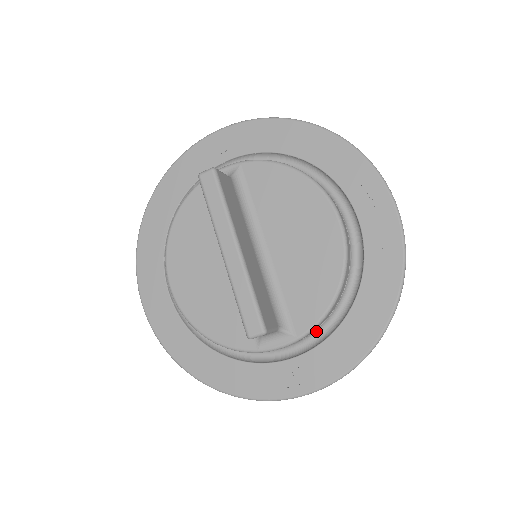
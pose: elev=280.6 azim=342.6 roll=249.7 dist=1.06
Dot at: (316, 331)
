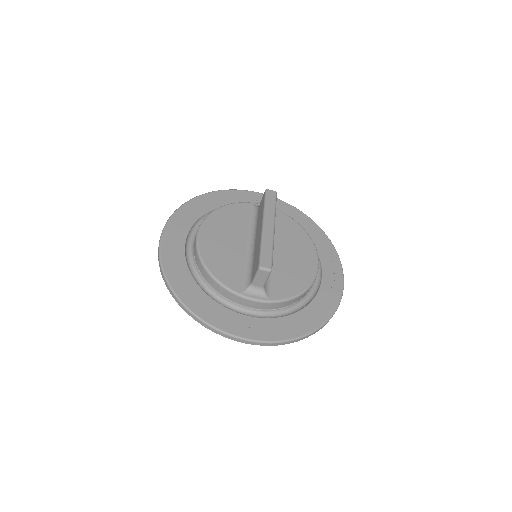
Dot at: (274, 311)
